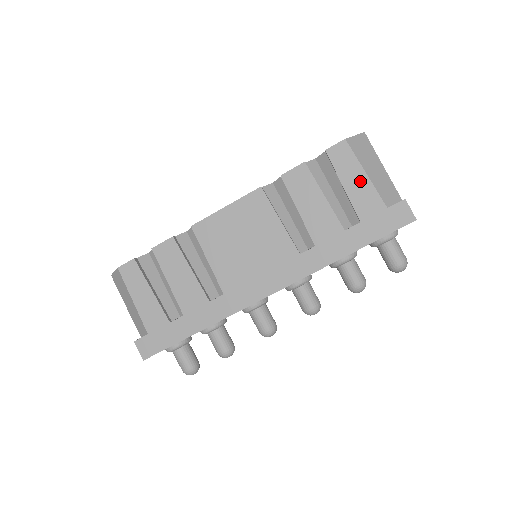
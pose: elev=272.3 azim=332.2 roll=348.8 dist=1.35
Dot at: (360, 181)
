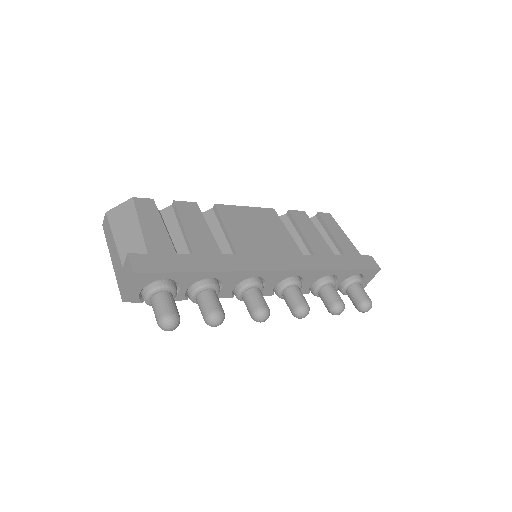
Dot at: (342, 235)
